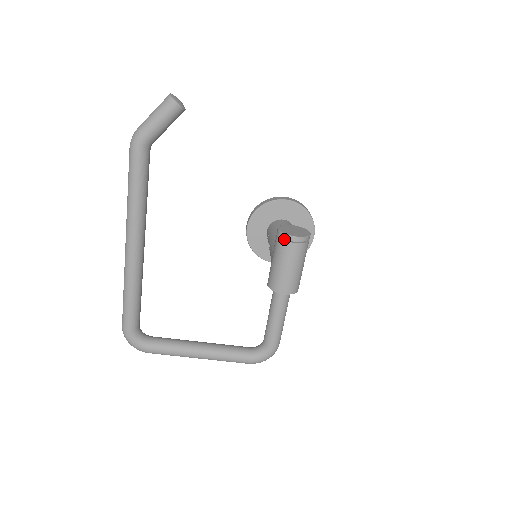
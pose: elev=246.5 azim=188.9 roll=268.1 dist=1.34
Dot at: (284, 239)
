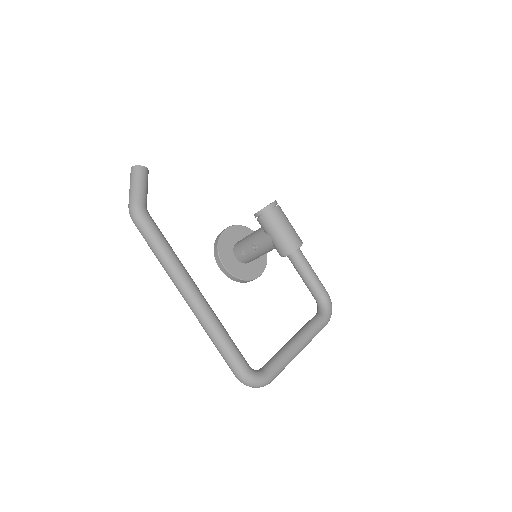
Dot at: (267, 212)
